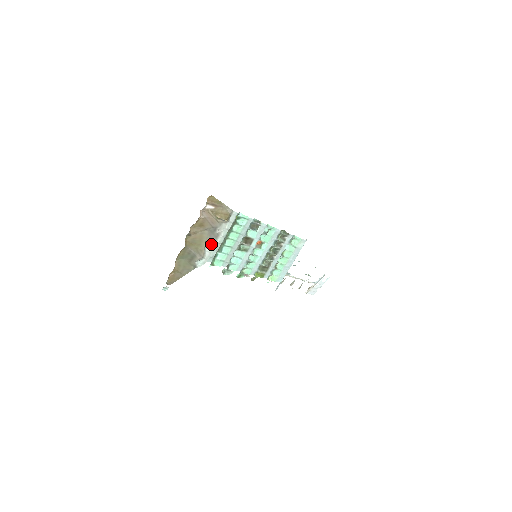
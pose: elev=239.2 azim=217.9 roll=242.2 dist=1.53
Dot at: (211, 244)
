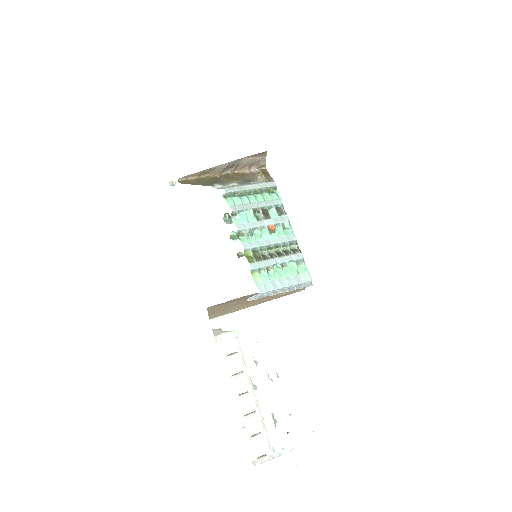
Dot at: (239, 184)
